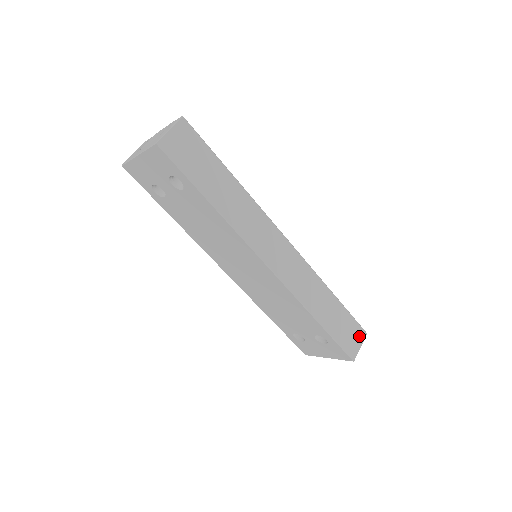
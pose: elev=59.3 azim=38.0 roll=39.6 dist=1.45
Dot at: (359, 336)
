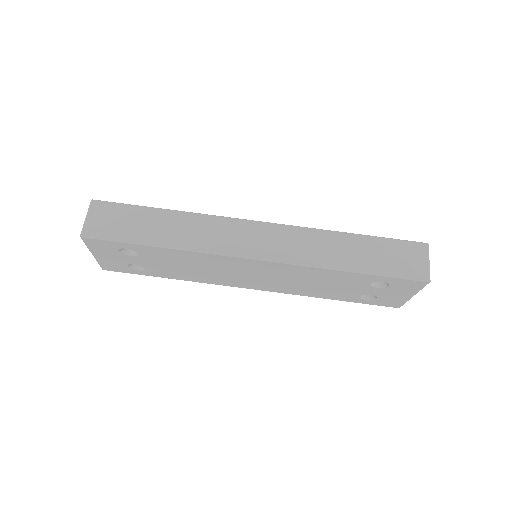
Dot at: (418, 253)
